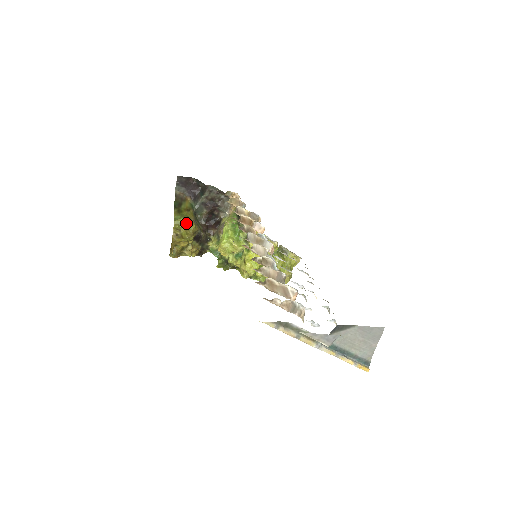
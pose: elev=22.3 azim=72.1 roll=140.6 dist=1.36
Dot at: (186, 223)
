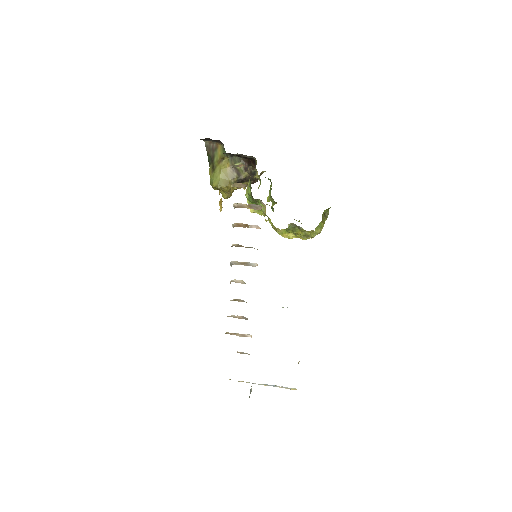
Dot at: (218, 188)
